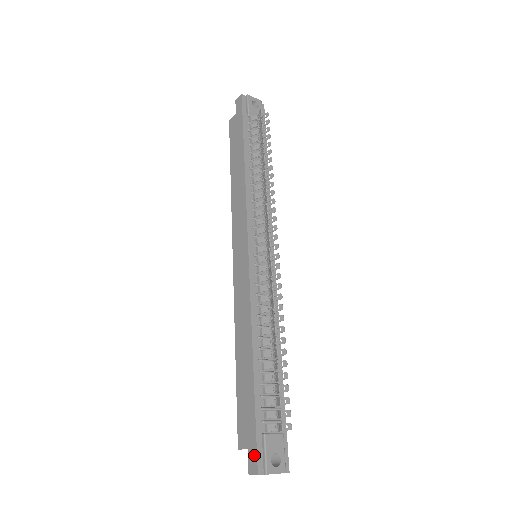
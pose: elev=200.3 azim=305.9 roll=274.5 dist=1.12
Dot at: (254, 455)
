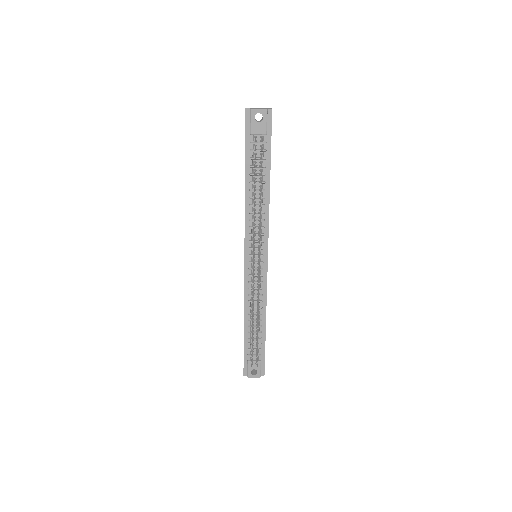
Dot at: occluded
